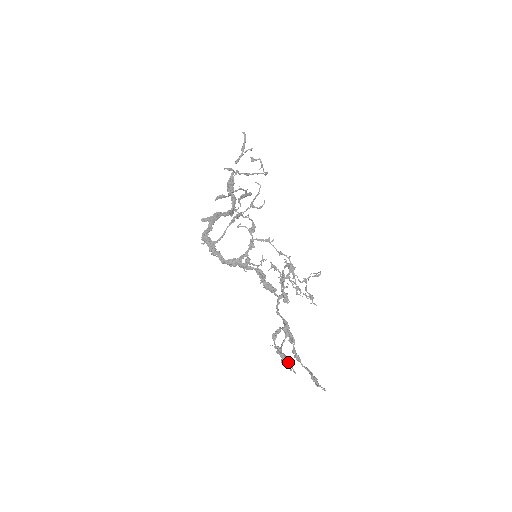
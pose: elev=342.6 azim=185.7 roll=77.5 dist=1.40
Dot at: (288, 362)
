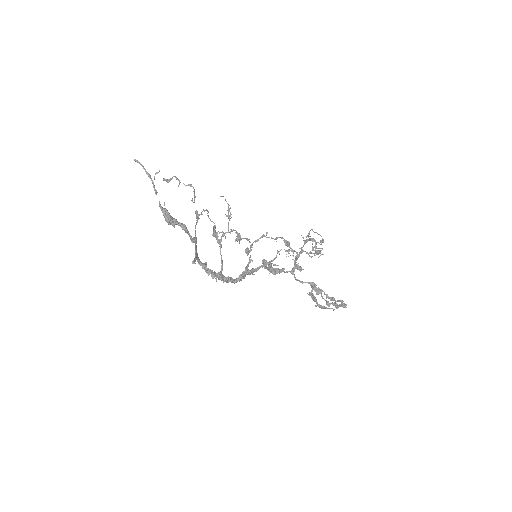
Dot at: (342, 304)
